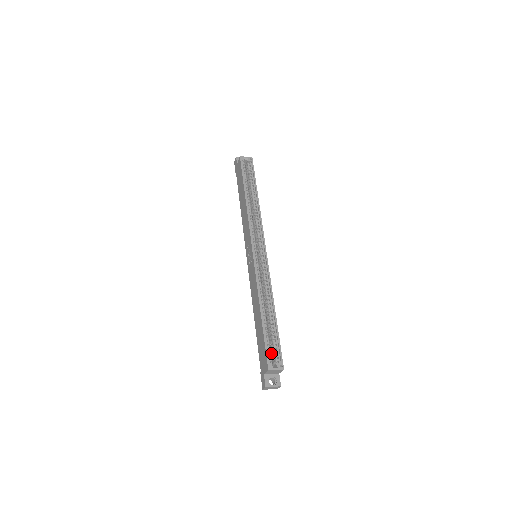
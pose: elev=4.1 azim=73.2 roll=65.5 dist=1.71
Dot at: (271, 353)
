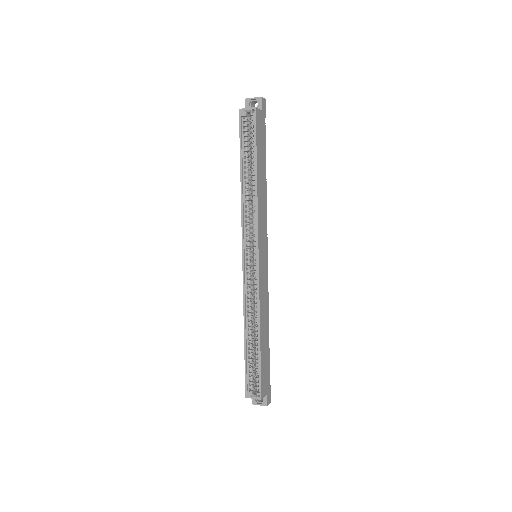
Dot at: occluded
